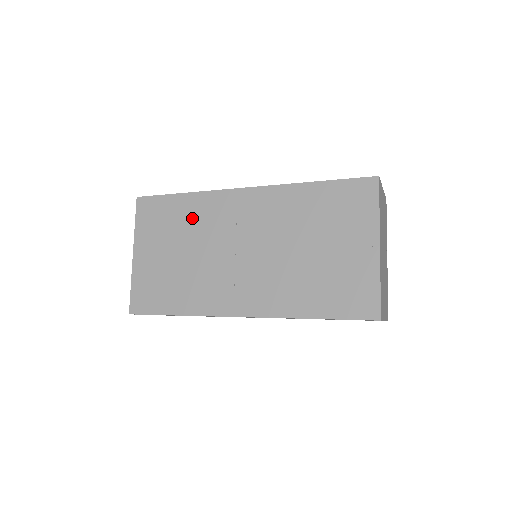
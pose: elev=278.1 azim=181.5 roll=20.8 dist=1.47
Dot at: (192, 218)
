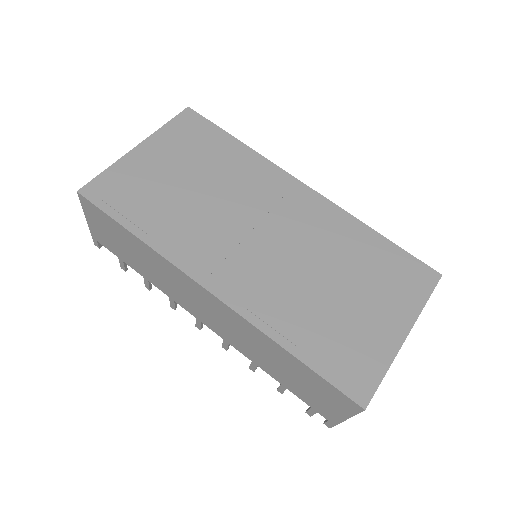
Dot at: (232, 166)
